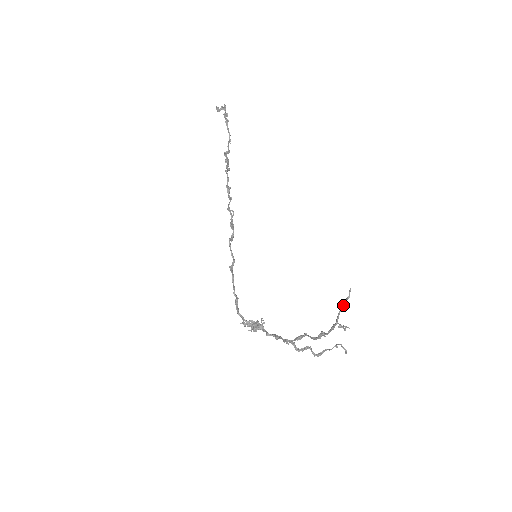
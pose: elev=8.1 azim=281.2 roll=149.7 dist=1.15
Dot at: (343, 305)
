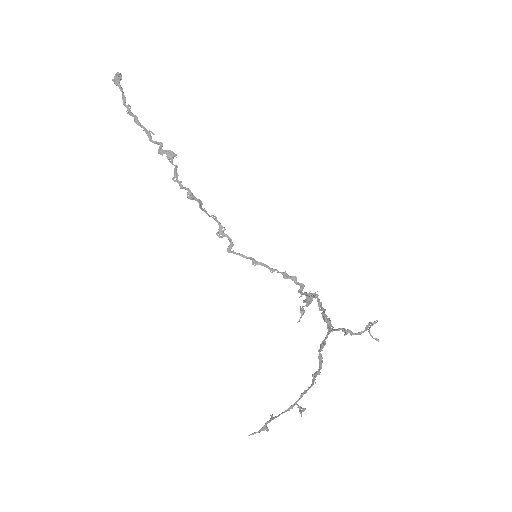
Dot at: (270, 421)
